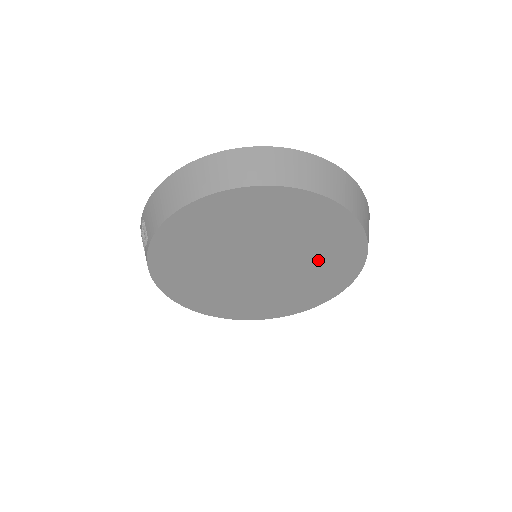
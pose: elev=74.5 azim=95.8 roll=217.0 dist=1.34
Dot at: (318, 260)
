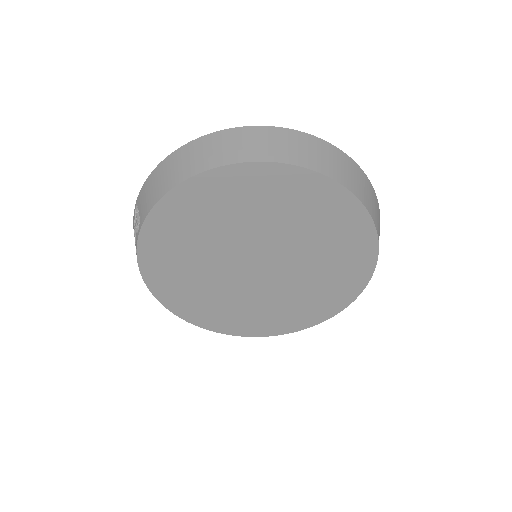
Dot at: (323, 263)
